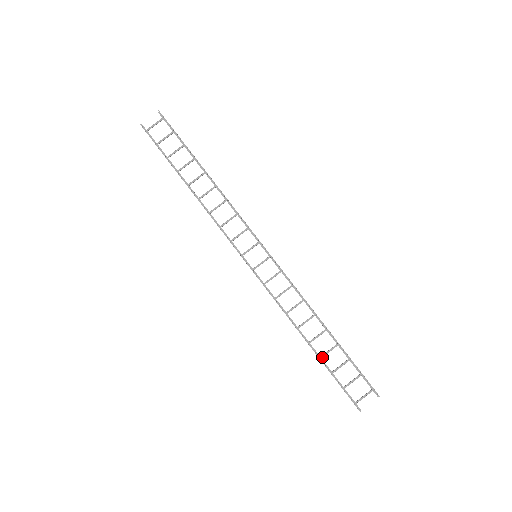
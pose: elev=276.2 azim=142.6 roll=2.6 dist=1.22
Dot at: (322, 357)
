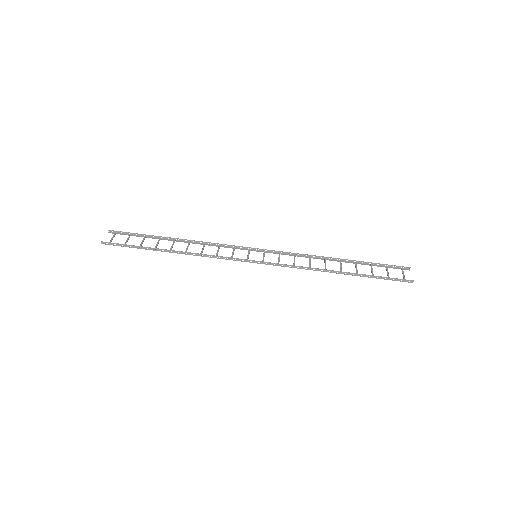
Dot at: (357, 274)
